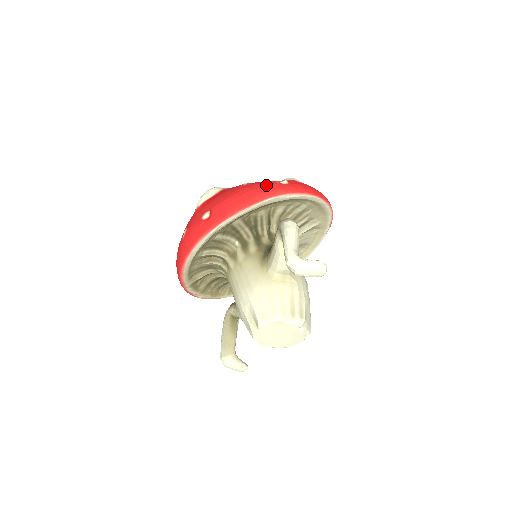
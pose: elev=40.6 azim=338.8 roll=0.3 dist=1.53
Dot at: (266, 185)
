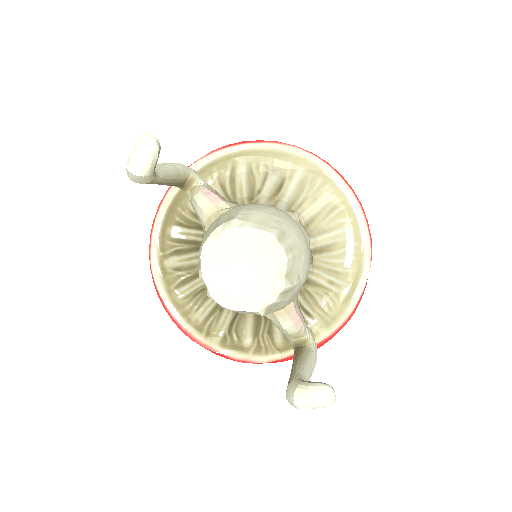
Dot at: occluded
